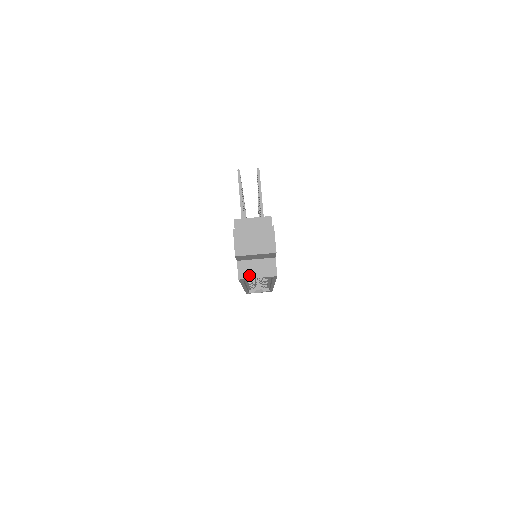
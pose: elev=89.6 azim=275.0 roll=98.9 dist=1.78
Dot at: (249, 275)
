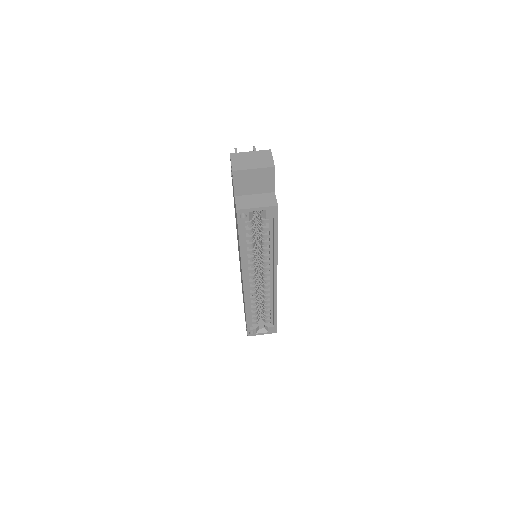
Dot at: (248, 206)
